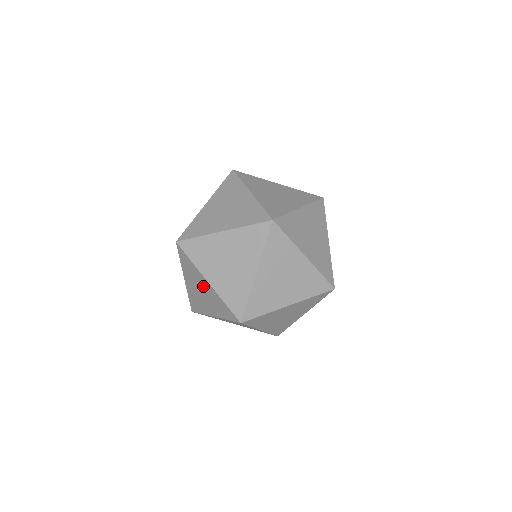
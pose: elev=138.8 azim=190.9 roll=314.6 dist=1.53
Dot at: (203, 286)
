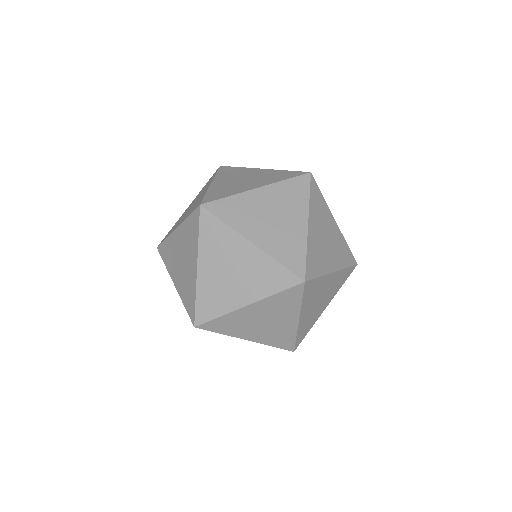
Dot at: (201, 194)
